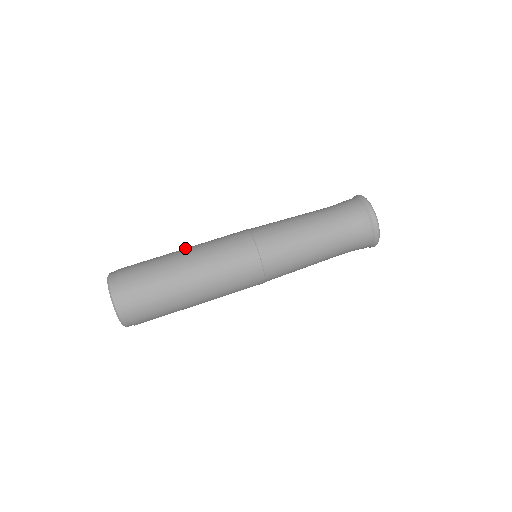
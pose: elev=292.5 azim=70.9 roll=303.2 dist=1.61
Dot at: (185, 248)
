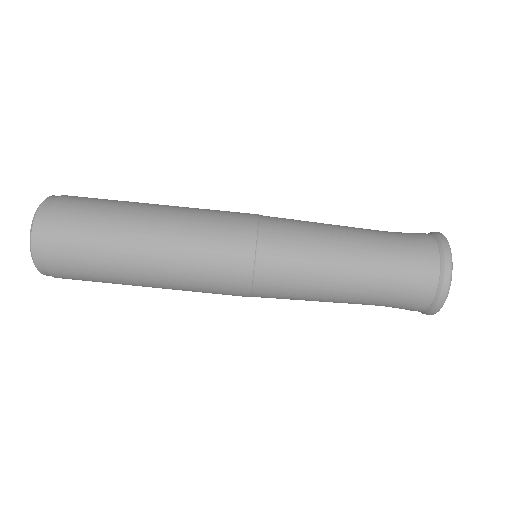
Dot at: (153, 230)
